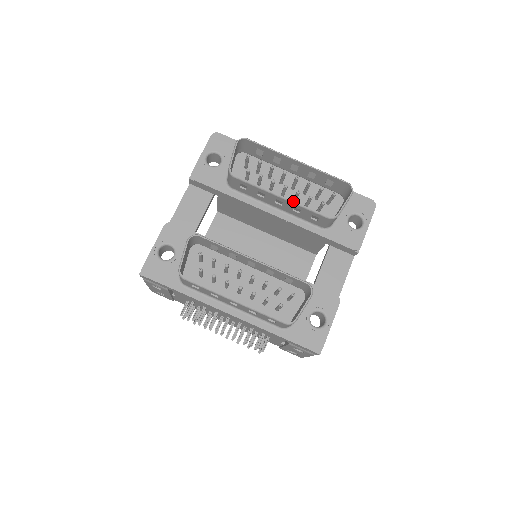
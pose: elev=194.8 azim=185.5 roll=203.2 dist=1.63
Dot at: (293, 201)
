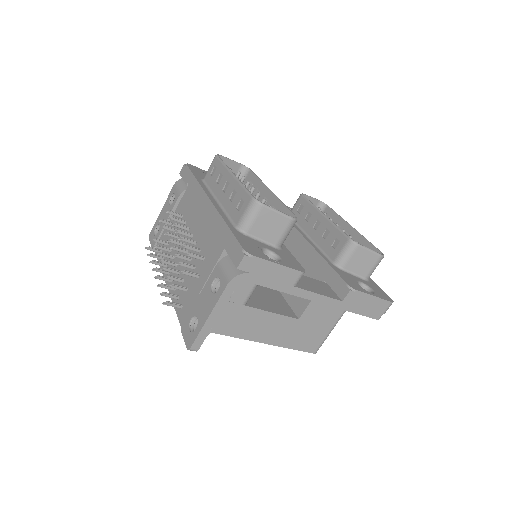
Dot at: occluded
